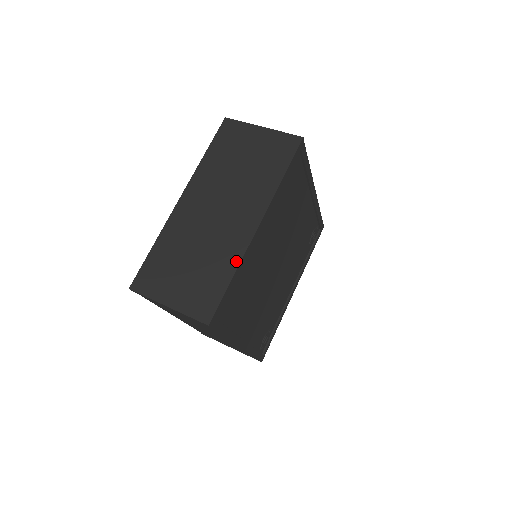
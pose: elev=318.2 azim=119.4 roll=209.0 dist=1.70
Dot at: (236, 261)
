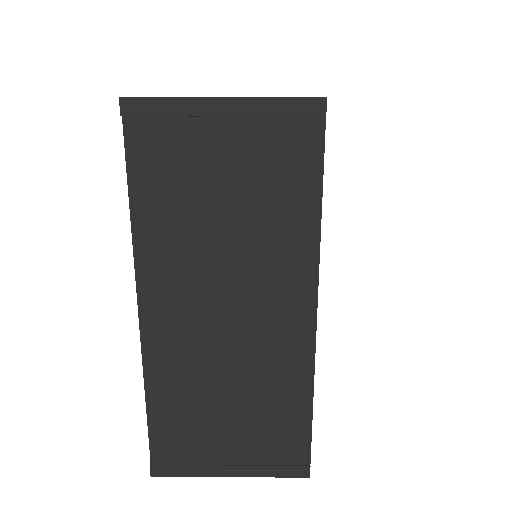
Dot at: occluded
